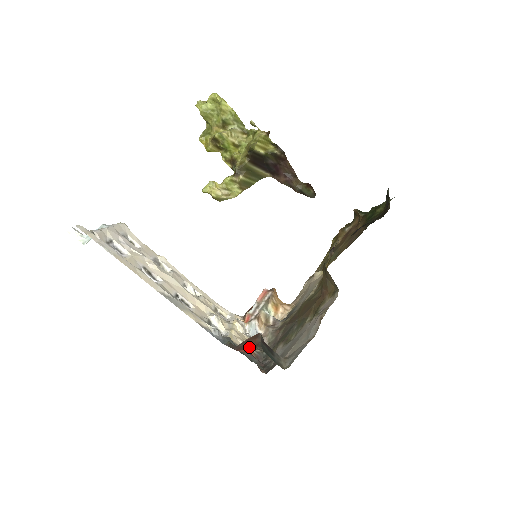
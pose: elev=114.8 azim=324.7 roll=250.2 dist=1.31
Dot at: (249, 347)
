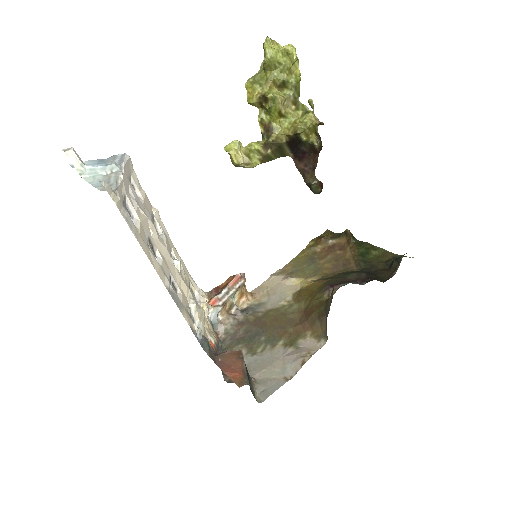
Dot at: (235, 373)
